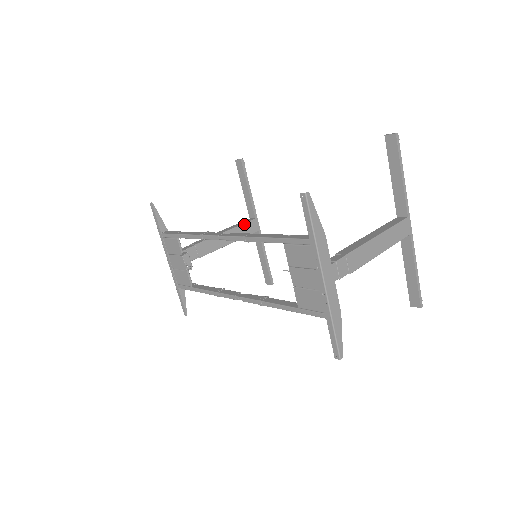
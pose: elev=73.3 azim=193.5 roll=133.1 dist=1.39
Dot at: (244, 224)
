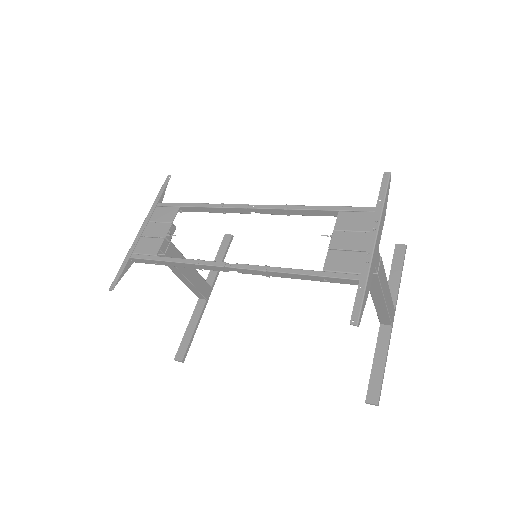
Dot at: (204, 279)
